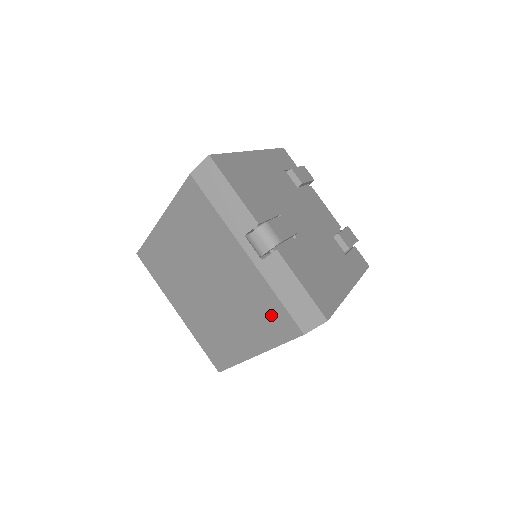
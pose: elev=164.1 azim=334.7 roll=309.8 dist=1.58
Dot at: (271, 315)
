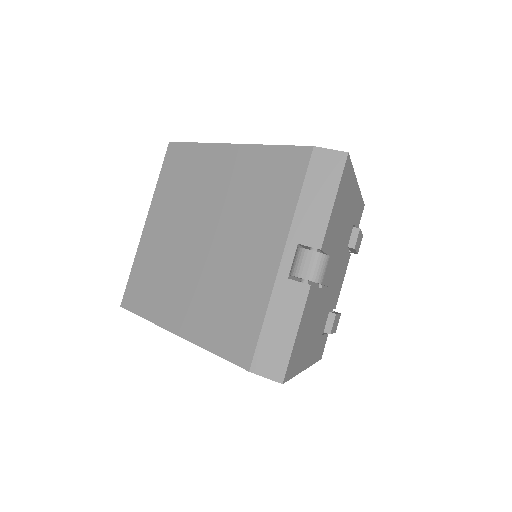
Dot at: (238, 324)
